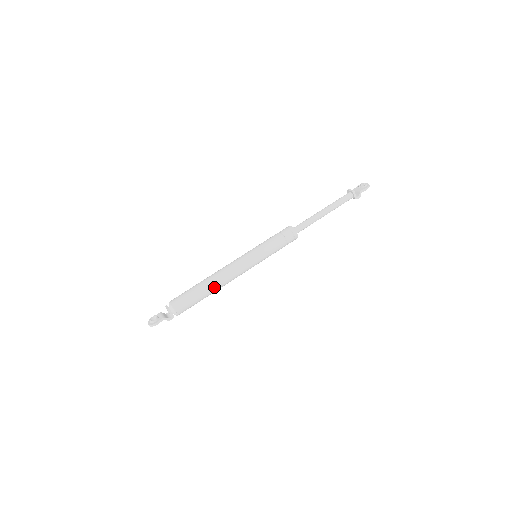
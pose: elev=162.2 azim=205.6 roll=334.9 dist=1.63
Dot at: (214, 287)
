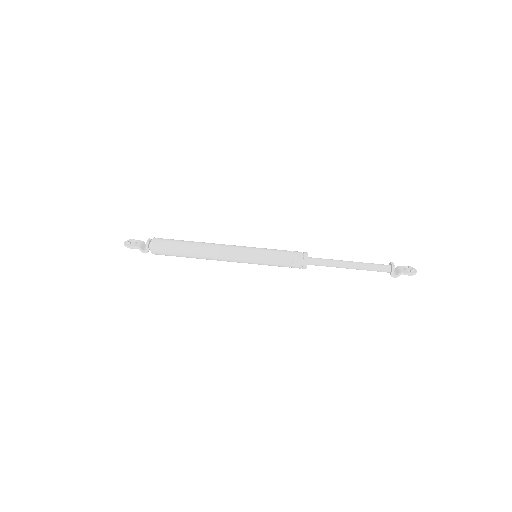
Dot at: (198, 254)
